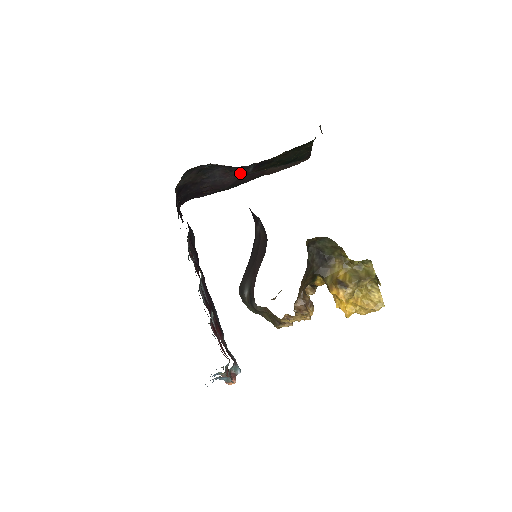
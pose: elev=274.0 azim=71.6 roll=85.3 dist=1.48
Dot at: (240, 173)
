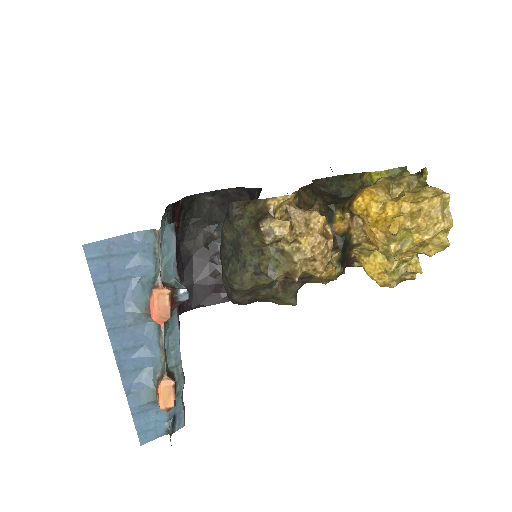
Dot at: occluded
